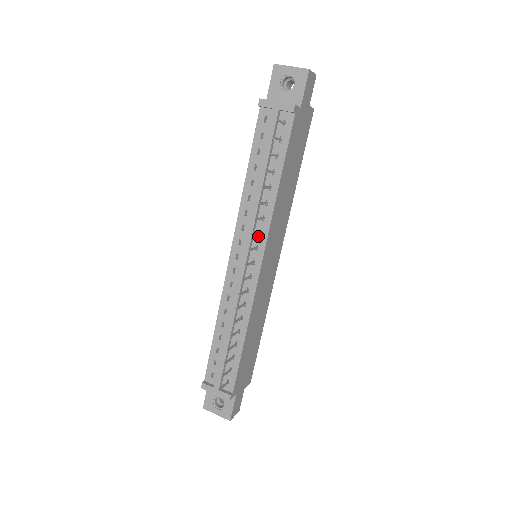
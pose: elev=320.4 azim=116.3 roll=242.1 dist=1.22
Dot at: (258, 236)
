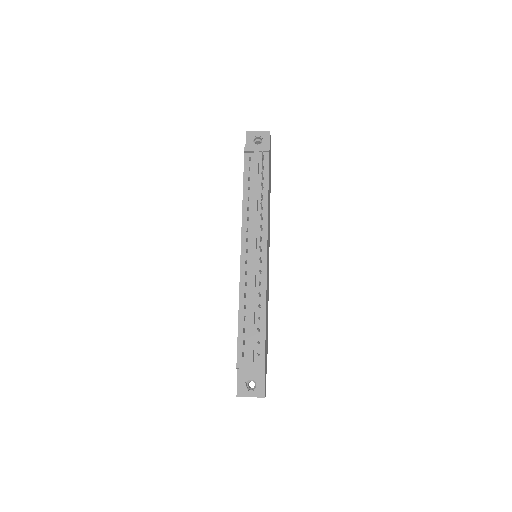
Dot at: (260, 232)
